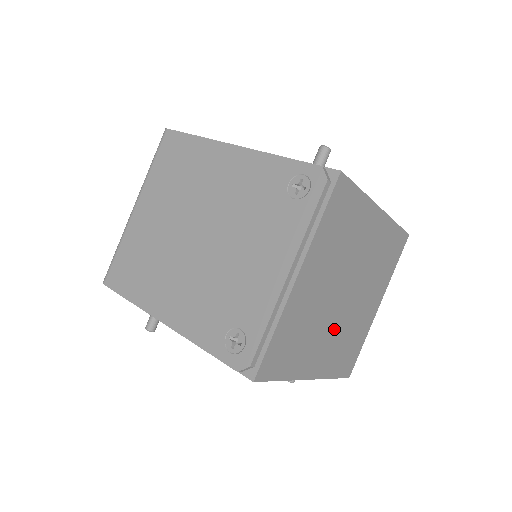
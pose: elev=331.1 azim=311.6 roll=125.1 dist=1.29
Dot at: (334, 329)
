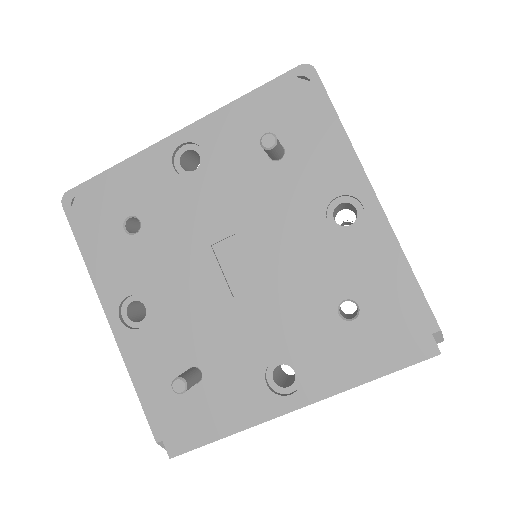
Dot at: occluded
